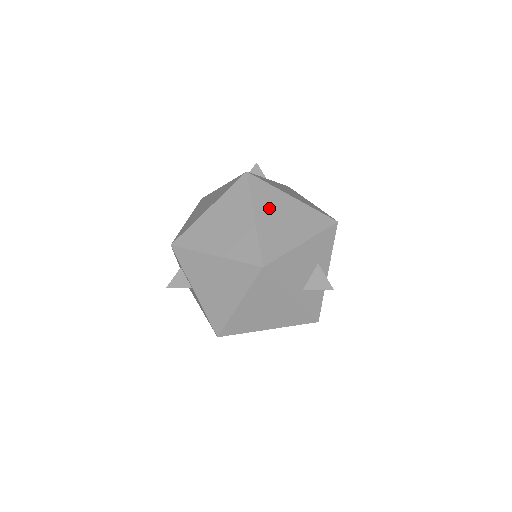
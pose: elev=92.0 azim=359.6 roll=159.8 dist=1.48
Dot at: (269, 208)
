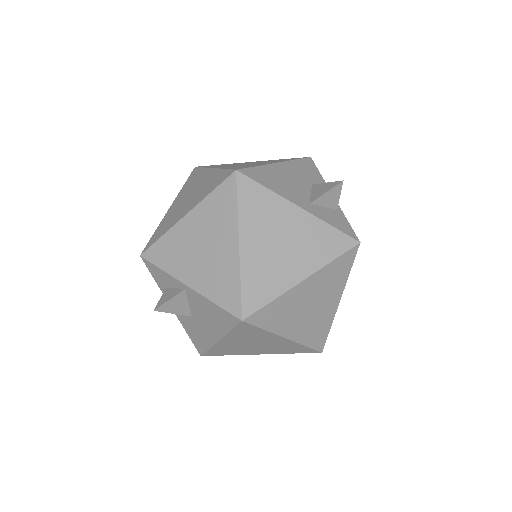
Dot at: occluded
